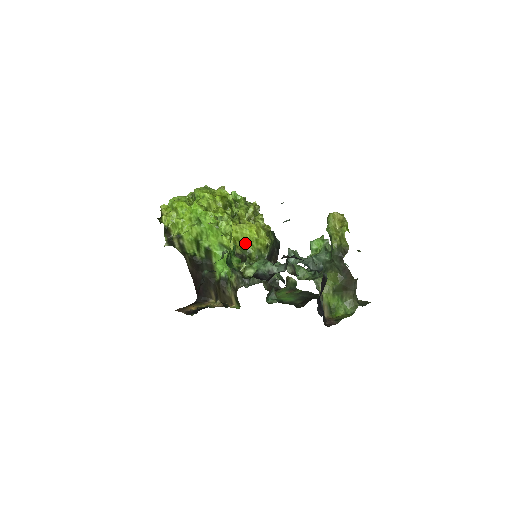
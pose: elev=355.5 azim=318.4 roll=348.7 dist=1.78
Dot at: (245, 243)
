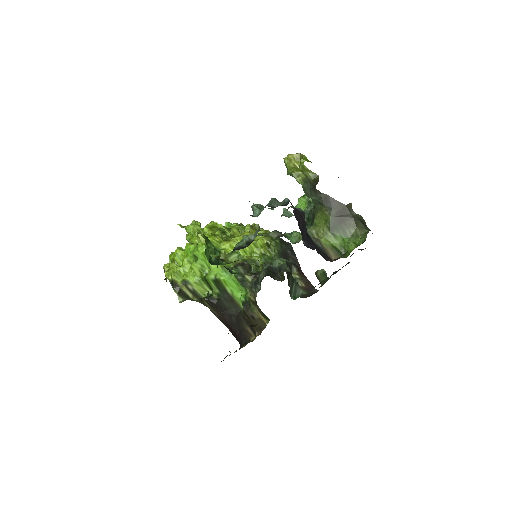
Dot at: occluded
